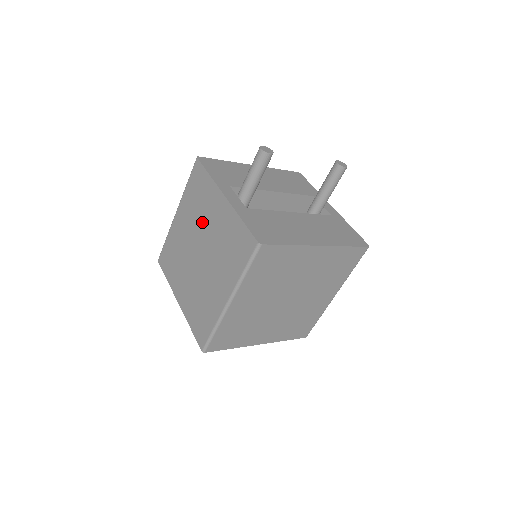
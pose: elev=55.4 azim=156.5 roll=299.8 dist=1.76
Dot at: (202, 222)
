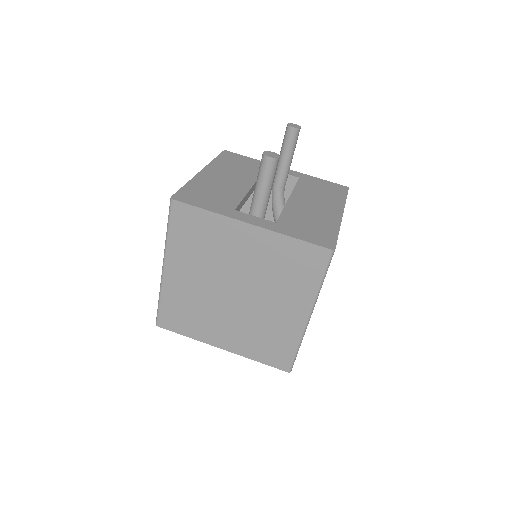
Dot at: (223, 262)
